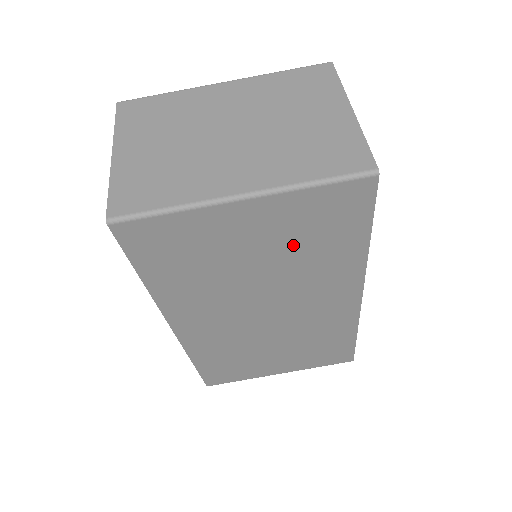
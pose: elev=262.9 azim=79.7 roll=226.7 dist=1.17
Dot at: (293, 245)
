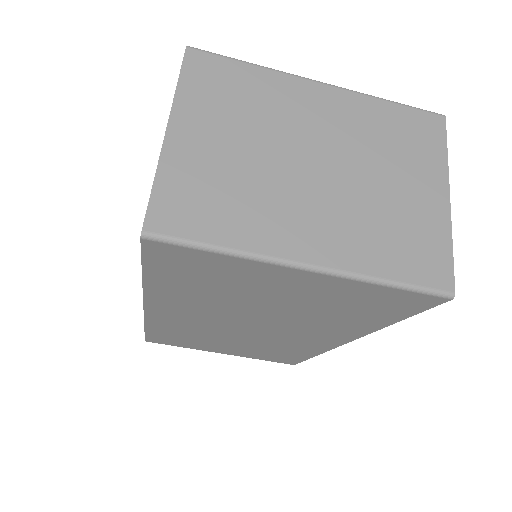
Dot at: (320, 306)
